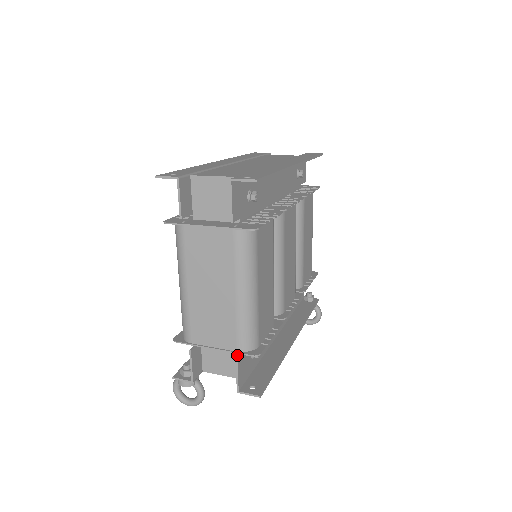
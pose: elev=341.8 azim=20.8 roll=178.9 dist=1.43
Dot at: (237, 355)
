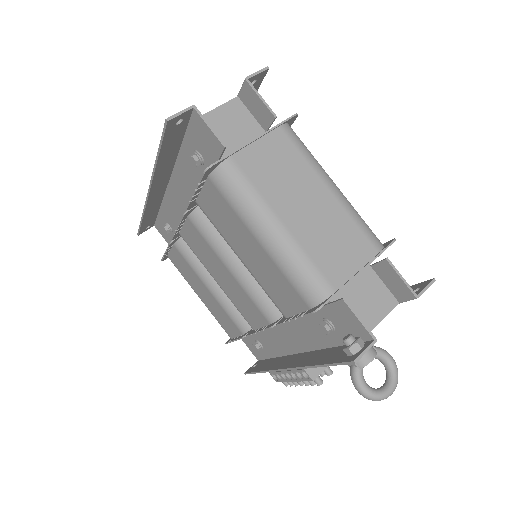
Dot at: (371, 280)
